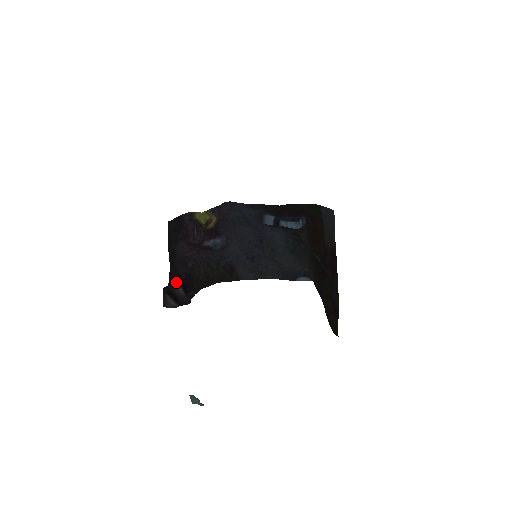
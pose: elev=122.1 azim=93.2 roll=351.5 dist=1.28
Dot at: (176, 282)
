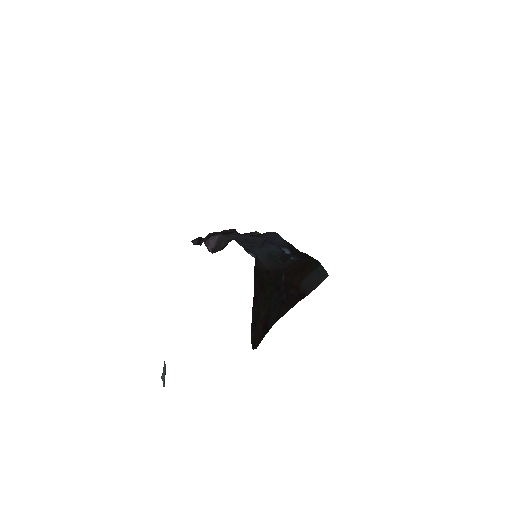
Dot at: occluded
